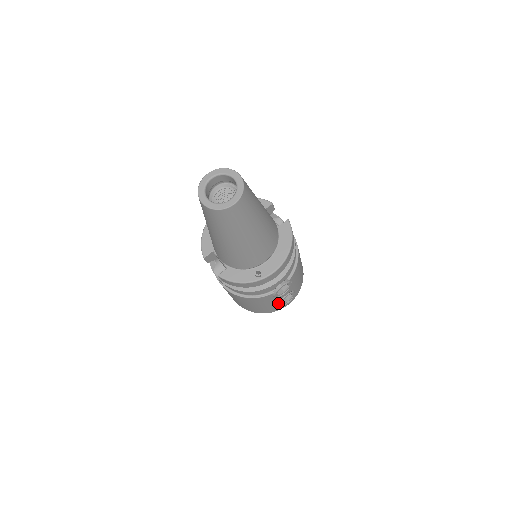
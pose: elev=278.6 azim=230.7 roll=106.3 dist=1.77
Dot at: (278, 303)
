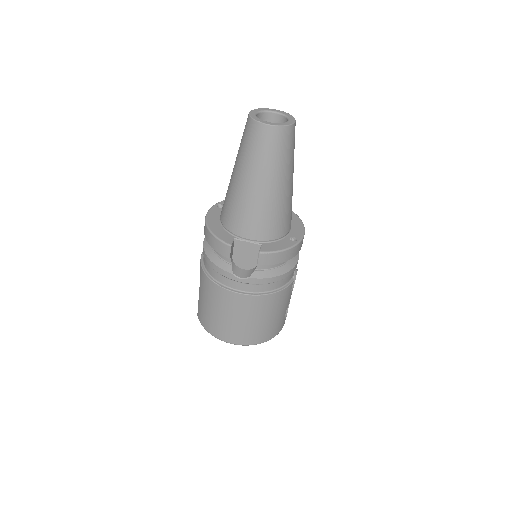
Dot at: (286, 310)
